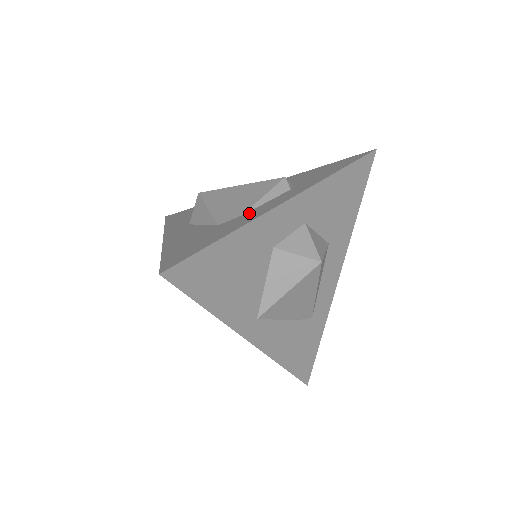
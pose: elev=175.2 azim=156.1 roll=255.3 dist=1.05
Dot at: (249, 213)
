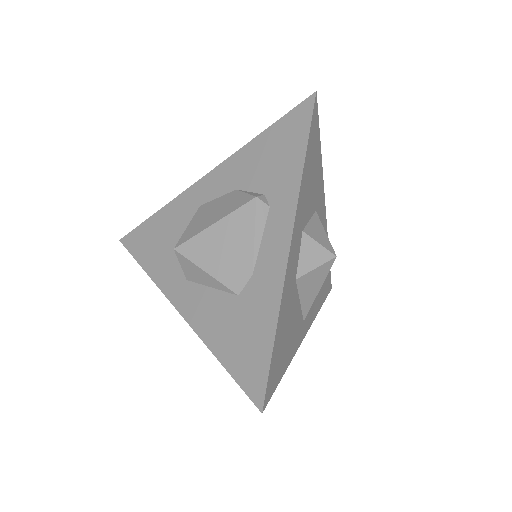
Dot at: (260, 271)
